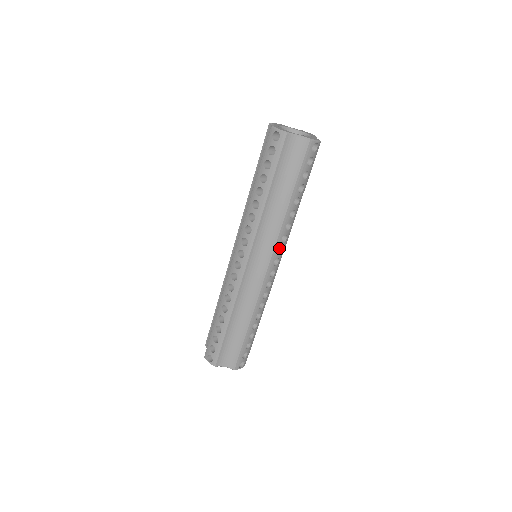
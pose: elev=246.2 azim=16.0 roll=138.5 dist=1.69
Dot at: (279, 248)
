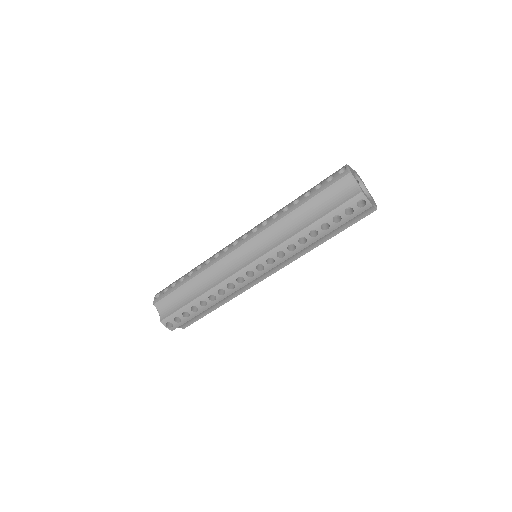
Dot at: occluded
